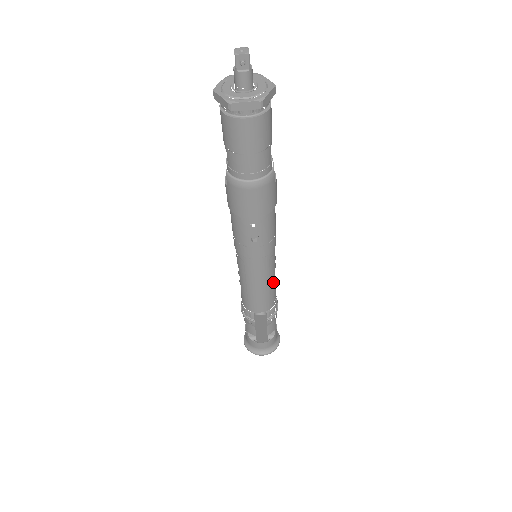
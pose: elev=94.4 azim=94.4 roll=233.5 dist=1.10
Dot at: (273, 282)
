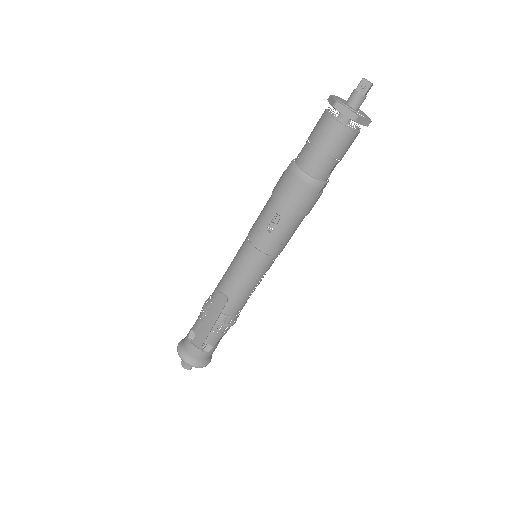
Dot at: (250, 289)
